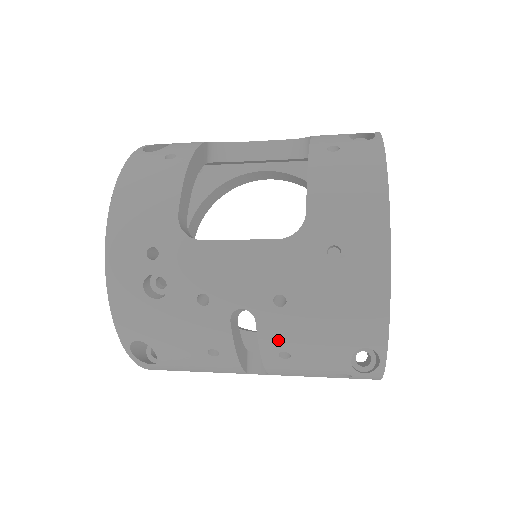
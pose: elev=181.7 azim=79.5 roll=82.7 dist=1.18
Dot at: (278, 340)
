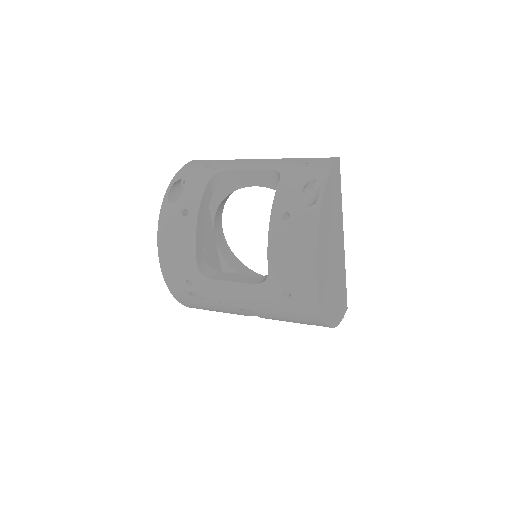
Dot at: (269, 318)
